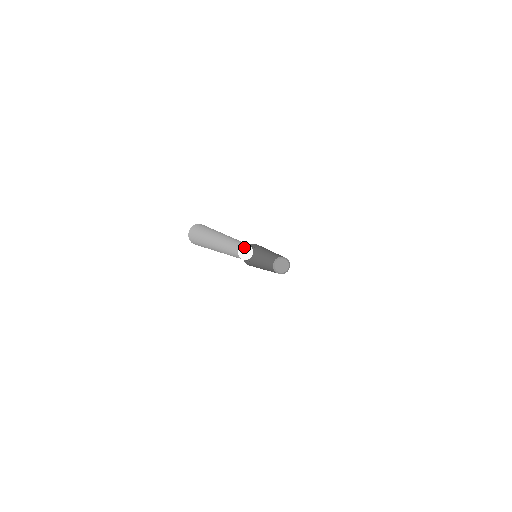
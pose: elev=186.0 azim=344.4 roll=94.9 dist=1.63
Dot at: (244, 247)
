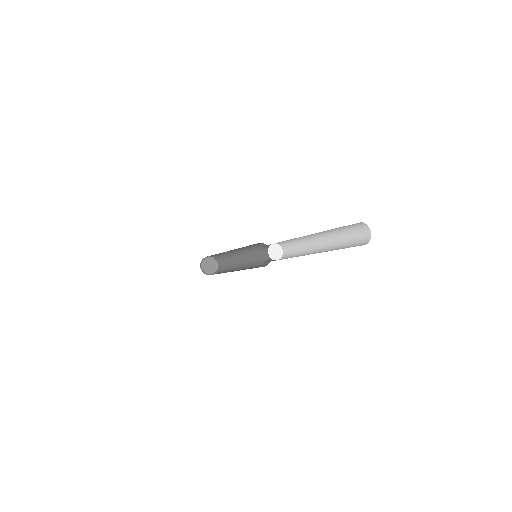
Dot at: (276, 246)
